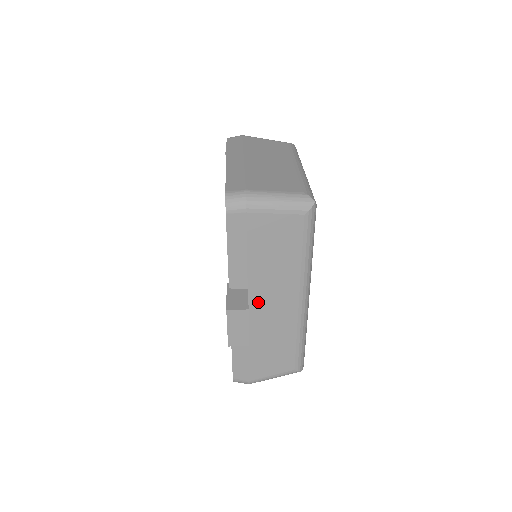
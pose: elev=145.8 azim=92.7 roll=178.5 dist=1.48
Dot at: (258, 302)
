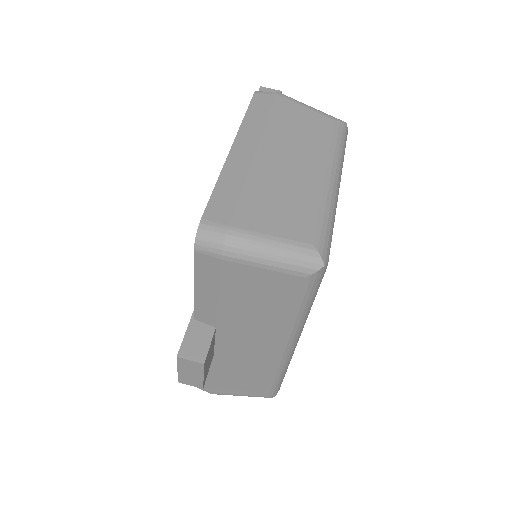
Dot at: (228, 340)
